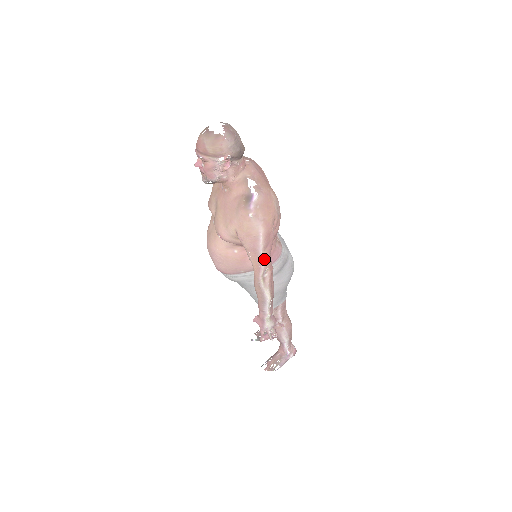
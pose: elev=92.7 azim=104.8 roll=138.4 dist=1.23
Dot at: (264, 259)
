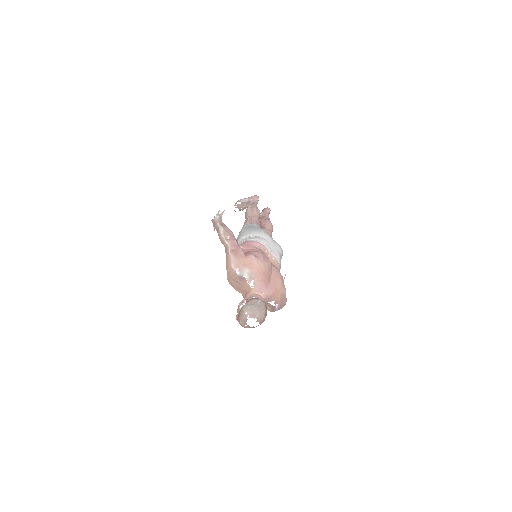
Dot at: occluded
